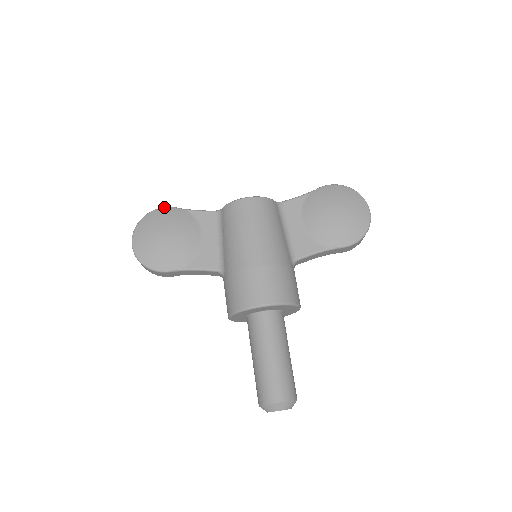
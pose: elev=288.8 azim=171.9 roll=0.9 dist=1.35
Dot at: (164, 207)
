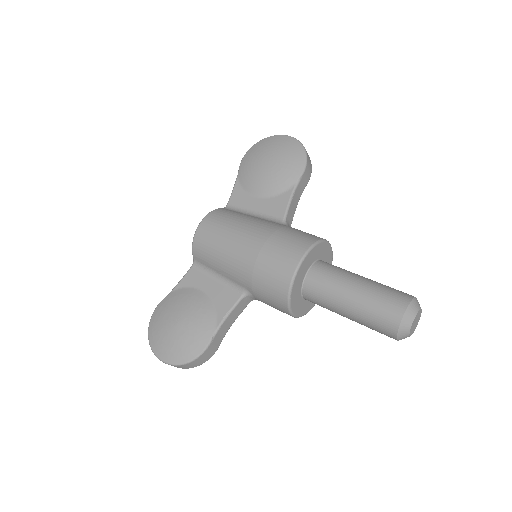
Dot at: (154, 310)
